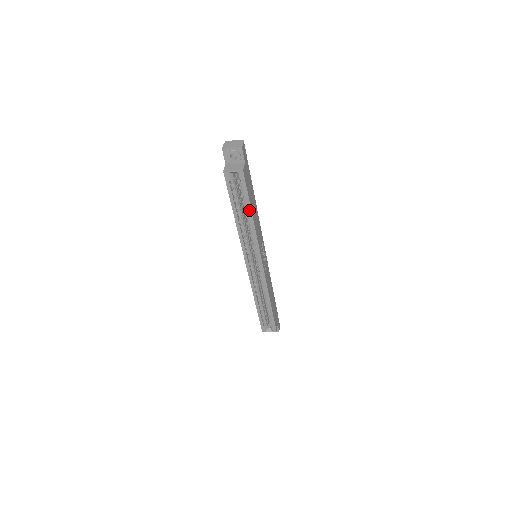
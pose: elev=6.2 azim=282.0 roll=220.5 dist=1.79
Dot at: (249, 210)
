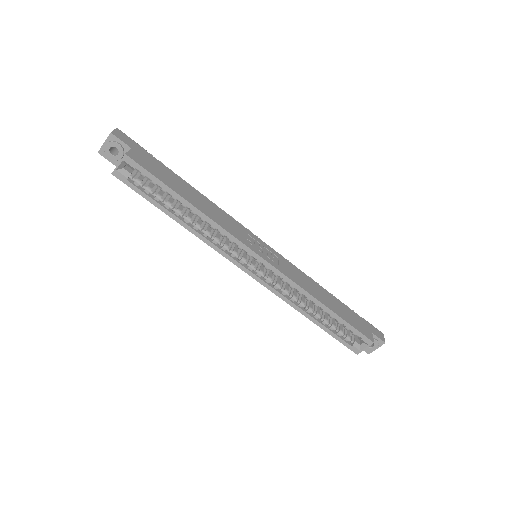
Dot at: (179, 198)
